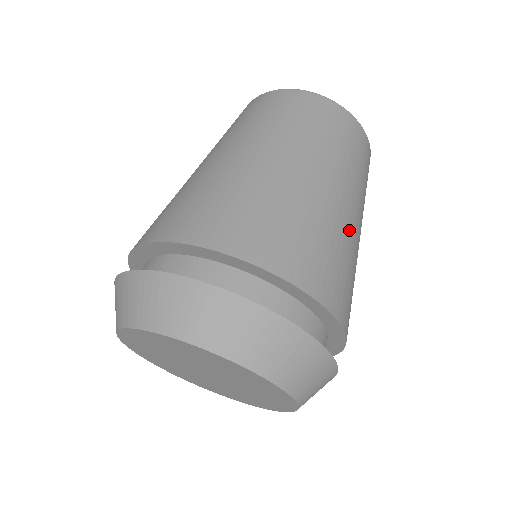
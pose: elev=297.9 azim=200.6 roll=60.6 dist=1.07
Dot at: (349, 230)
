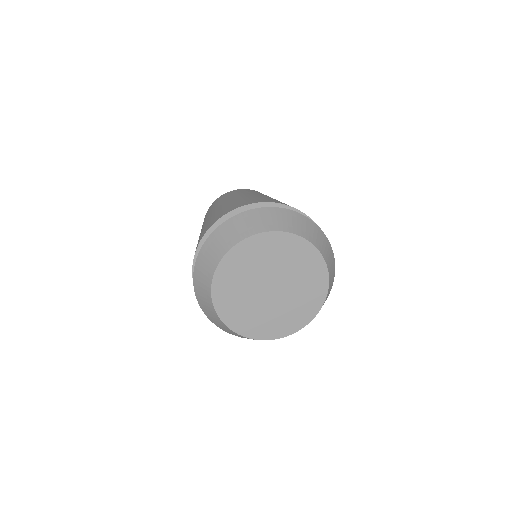
Dot at: occluded
